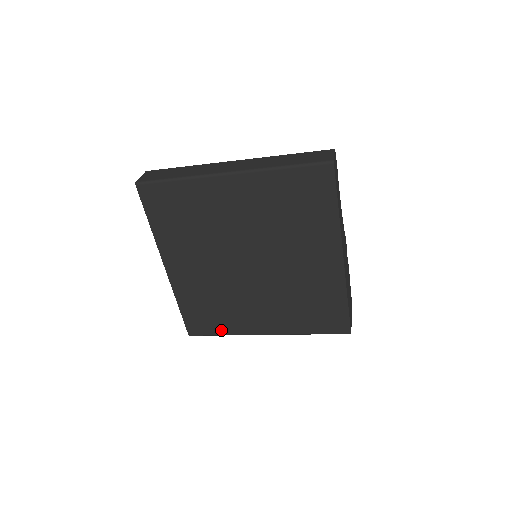
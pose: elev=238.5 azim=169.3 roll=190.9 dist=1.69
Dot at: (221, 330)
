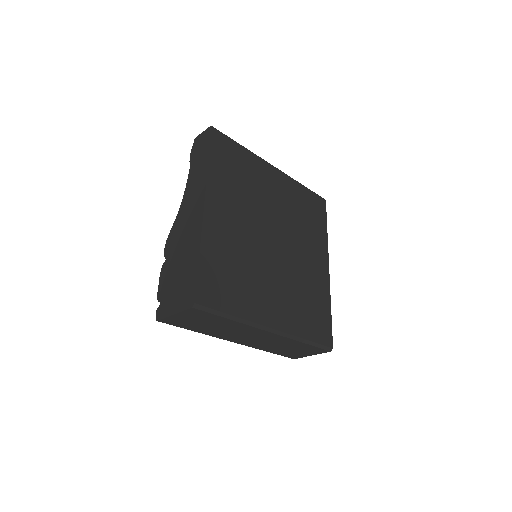
Dot at: (233, 307)
